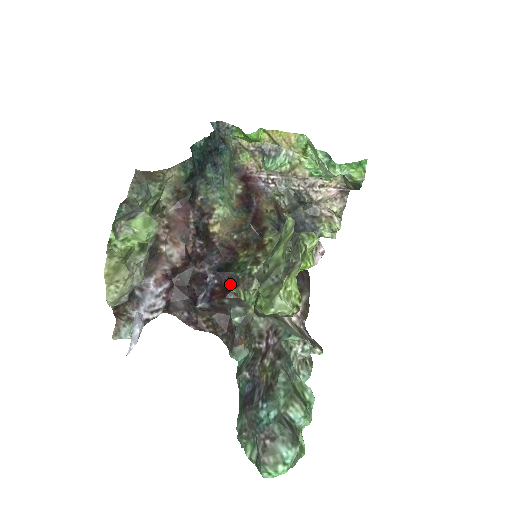
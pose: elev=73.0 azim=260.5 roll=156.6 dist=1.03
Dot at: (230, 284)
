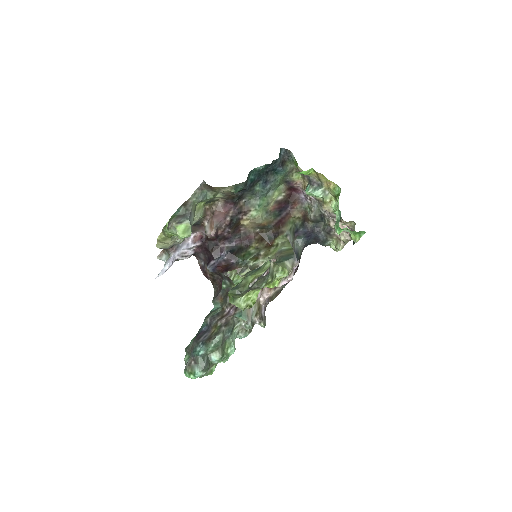
Dot at: (232, 264)
